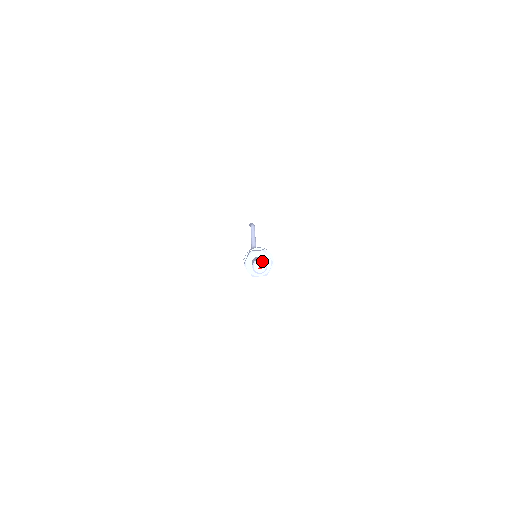
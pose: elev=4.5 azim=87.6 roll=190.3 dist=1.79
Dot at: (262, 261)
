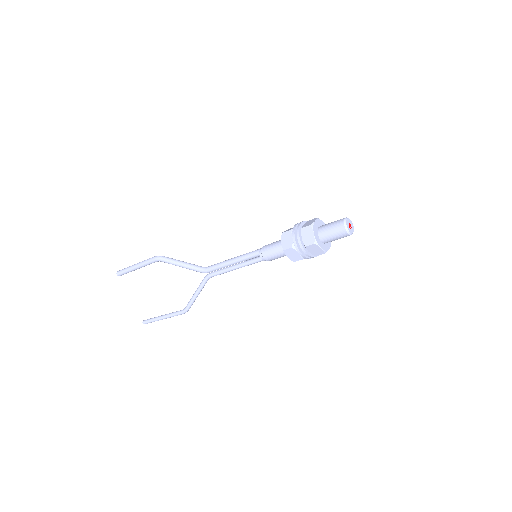
Dot at: (348, 218)
